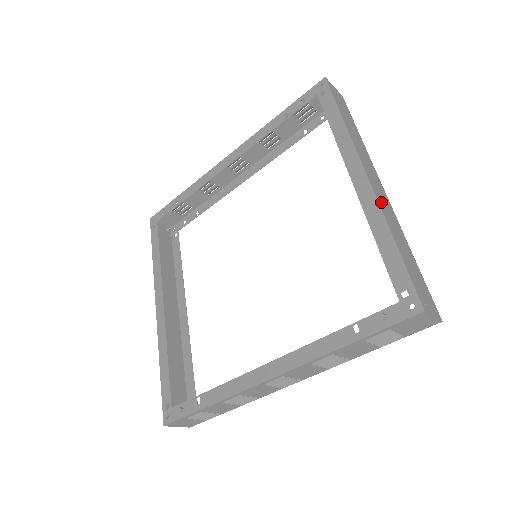
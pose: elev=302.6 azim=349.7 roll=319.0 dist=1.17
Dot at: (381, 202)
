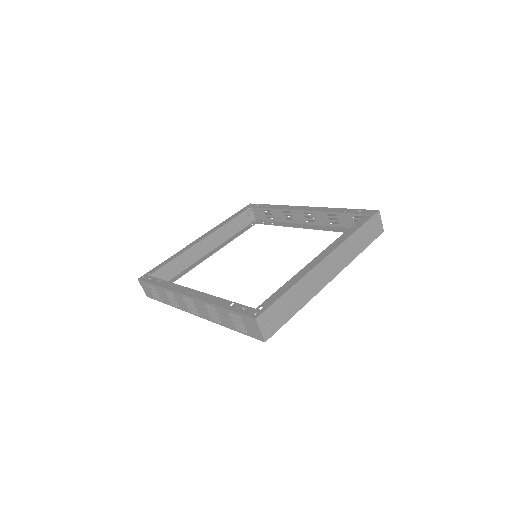
Dot at: (313, 275)
